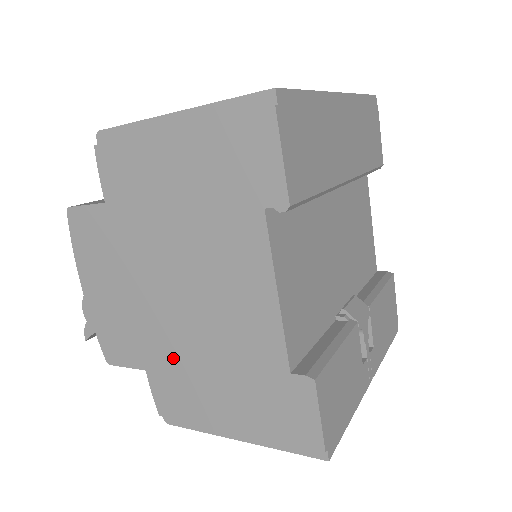
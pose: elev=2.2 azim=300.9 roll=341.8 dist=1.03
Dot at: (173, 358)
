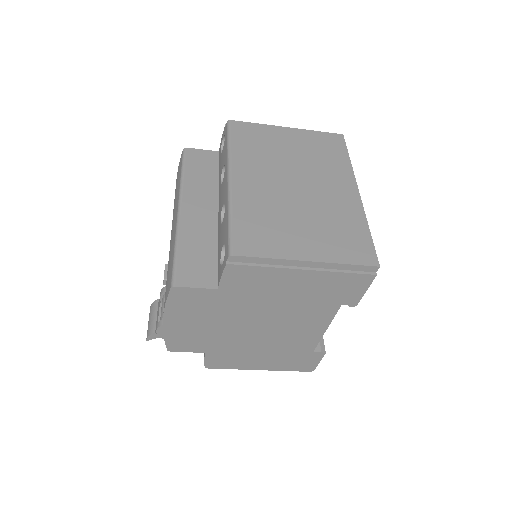
Dot at: (234, 348)
